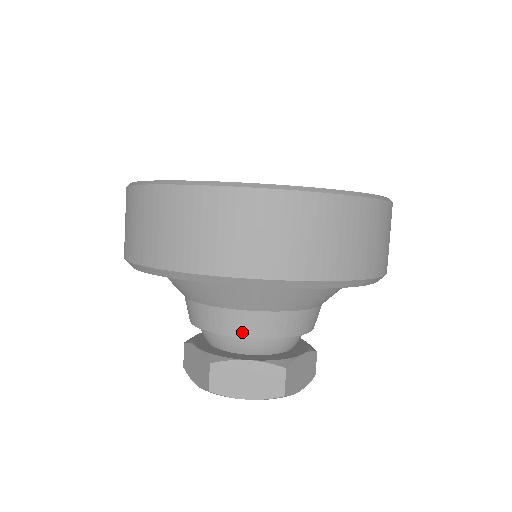
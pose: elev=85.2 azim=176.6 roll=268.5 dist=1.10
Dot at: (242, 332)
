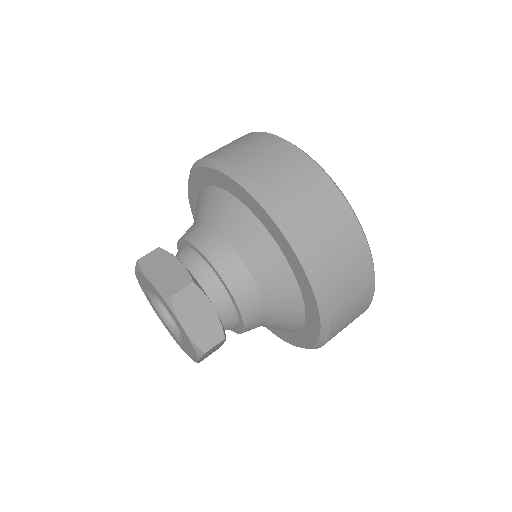
Dot at: (234, 288)
